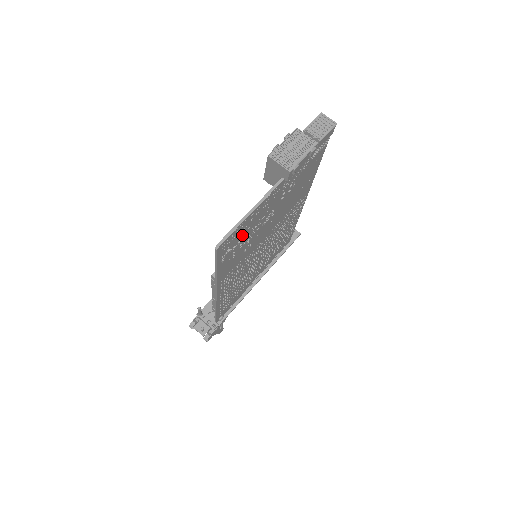
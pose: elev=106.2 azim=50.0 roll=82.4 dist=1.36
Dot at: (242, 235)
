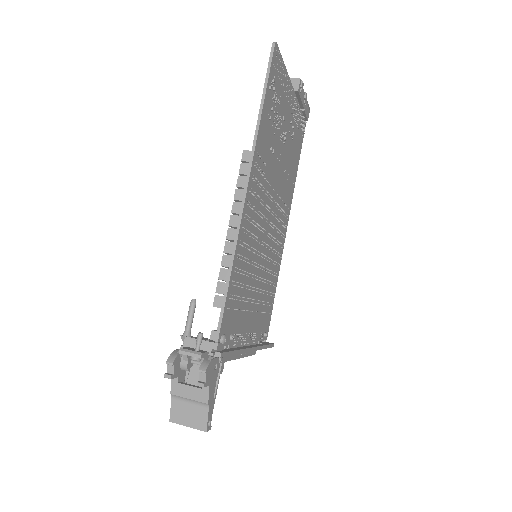
Dot at: (278, 94)
